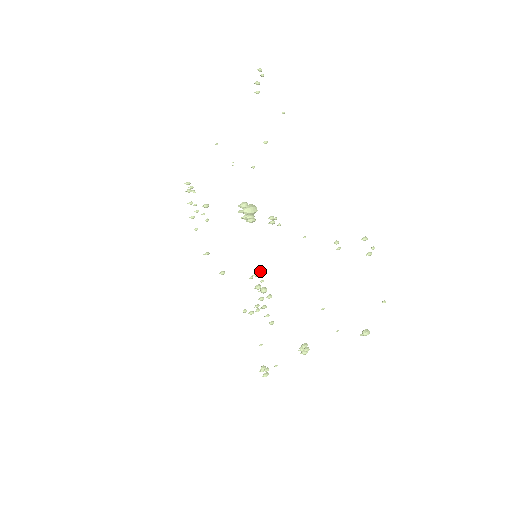
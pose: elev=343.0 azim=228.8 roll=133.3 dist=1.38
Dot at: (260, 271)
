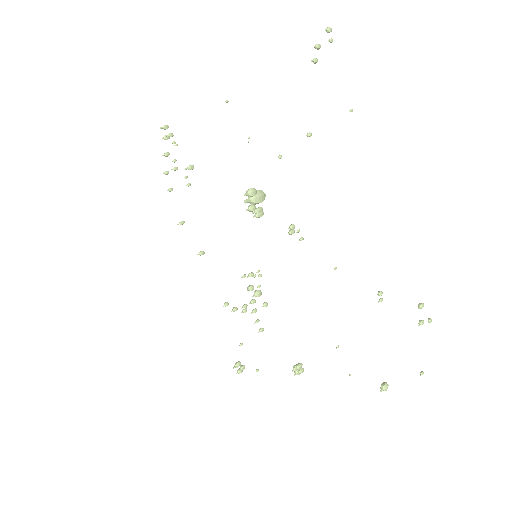
Dot at: (259, 276)
